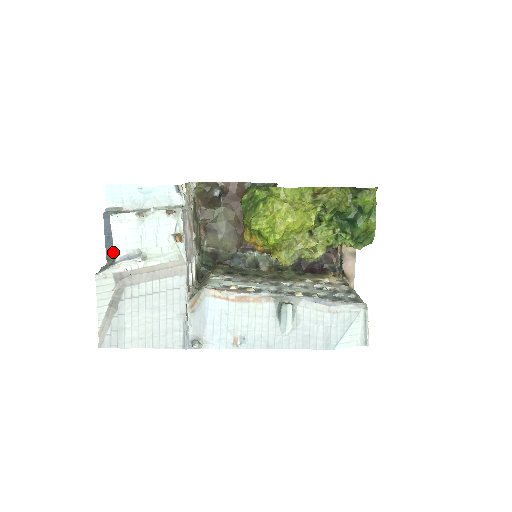
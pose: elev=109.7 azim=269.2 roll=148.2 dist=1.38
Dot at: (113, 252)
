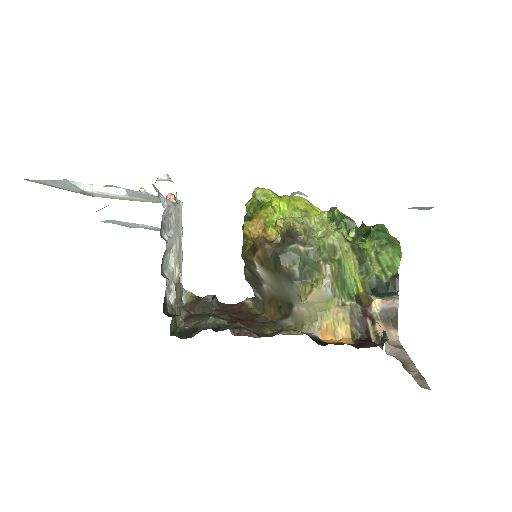
Dot at: occluded
